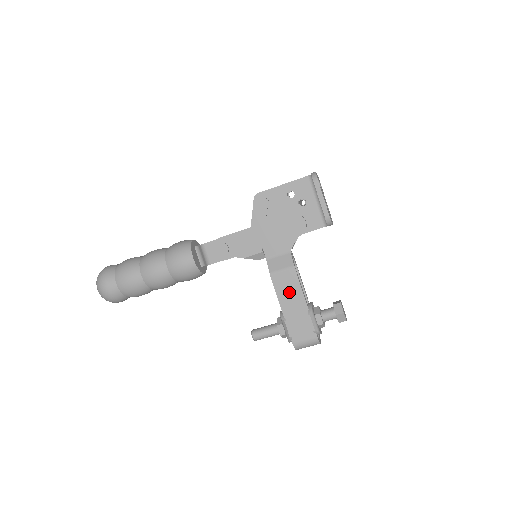
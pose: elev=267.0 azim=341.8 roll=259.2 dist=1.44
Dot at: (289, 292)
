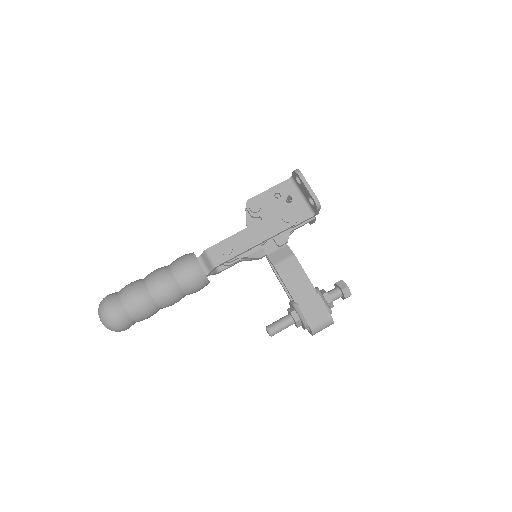
Dot at: (295, 278)
